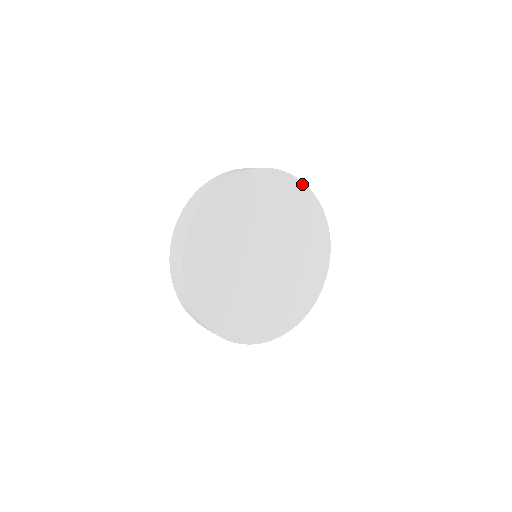
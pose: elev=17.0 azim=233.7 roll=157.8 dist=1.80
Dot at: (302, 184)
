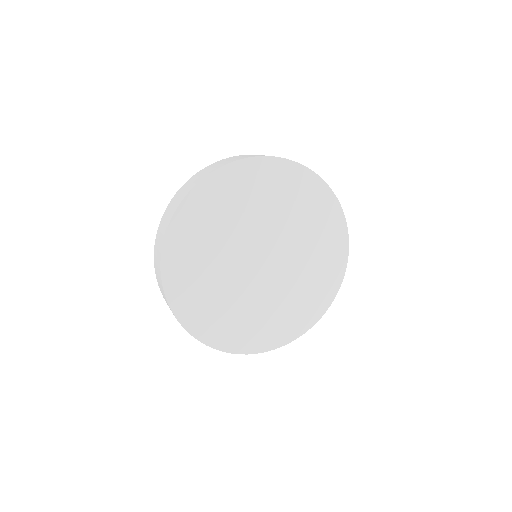
Dot at: (316, 177)
